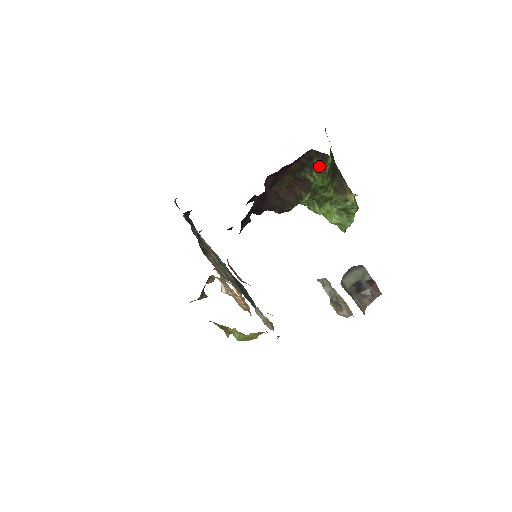
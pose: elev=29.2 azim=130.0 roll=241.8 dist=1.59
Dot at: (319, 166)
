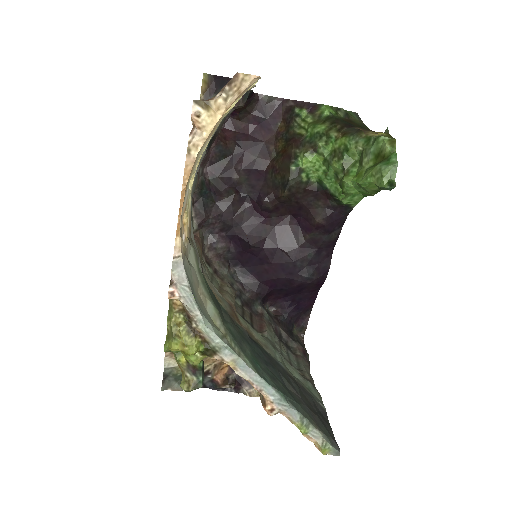
Dot at: (307, 116)
